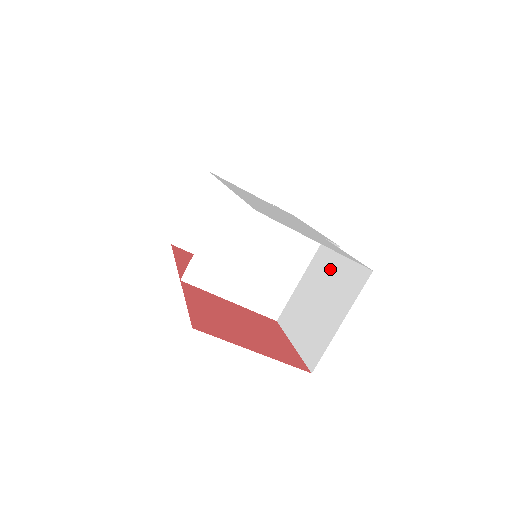
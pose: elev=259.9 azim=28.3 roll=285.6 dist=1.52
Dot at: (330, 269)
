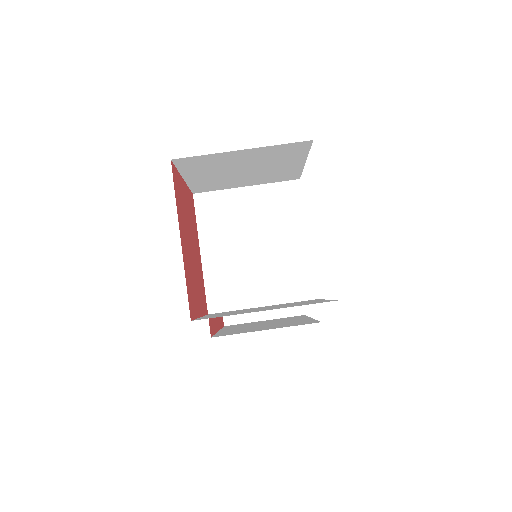
Dot at: occluded
